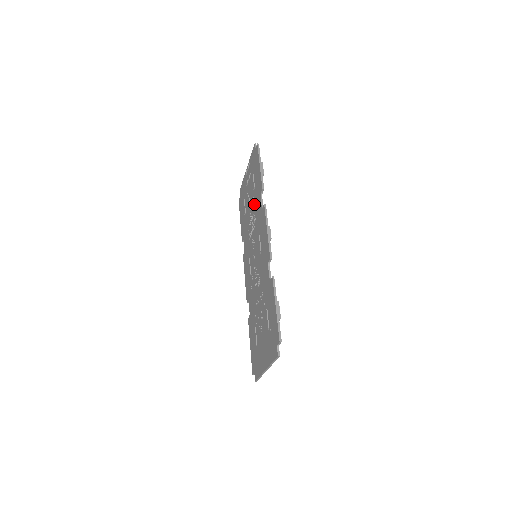
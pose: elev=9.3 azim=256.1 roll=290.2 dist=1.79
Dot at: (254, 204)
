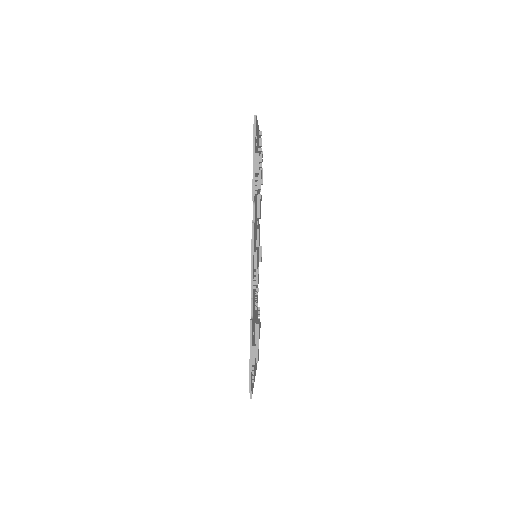
Dot at: occluded
